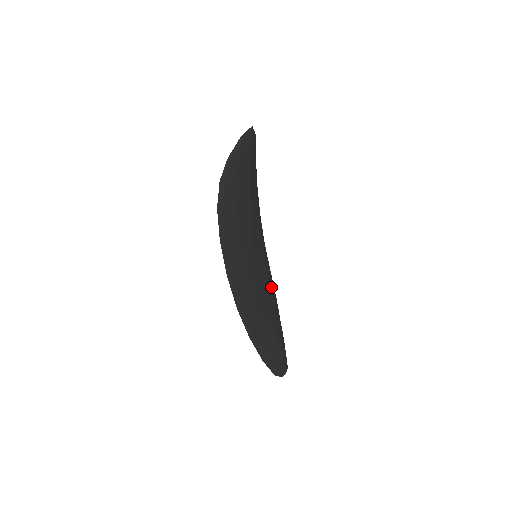
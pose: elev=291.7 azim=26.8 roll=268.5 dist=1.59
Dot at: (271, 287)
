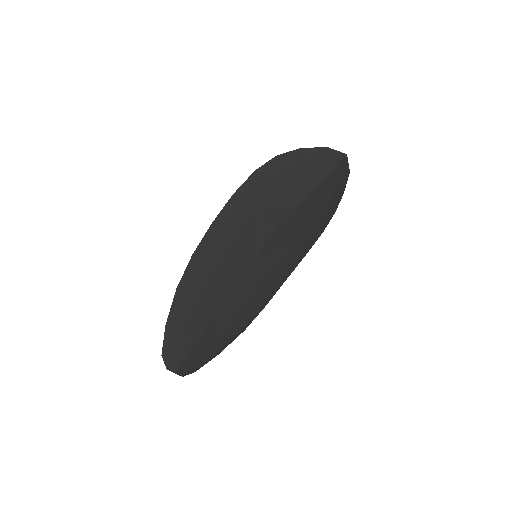
Dot at: (249, 309)
